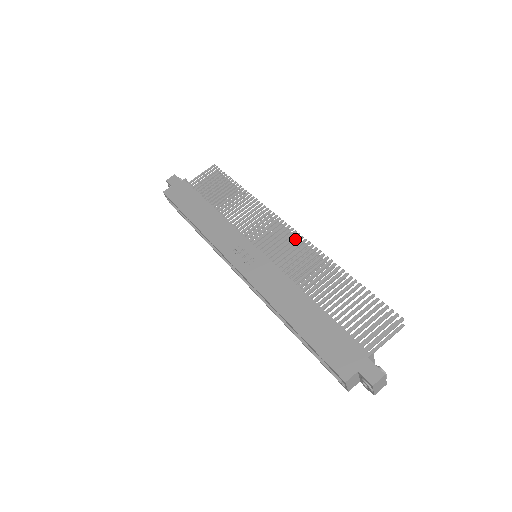
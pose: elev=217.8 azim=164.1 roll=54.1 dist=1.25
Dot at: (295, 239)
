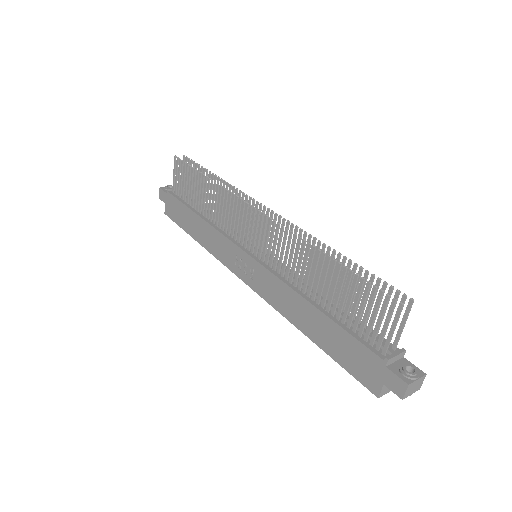
Dot at: (274, 217)
